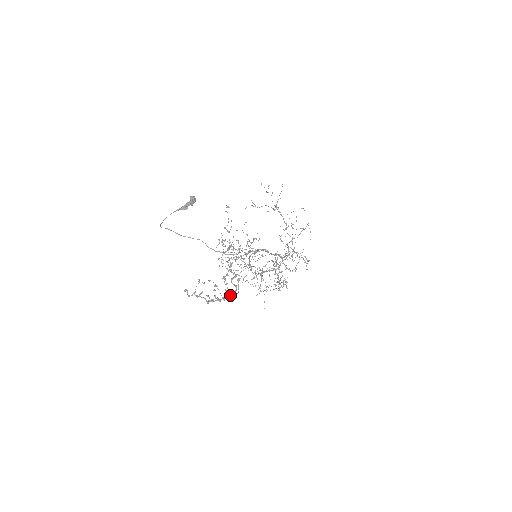
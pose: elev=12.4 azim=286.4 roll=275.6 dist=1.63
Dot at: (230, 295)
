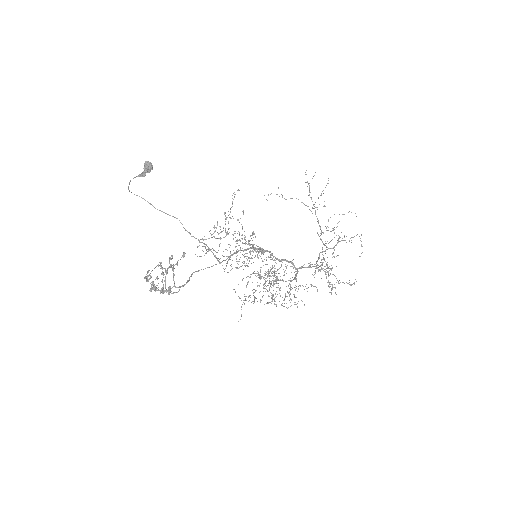
Dot at: (168, 288)
